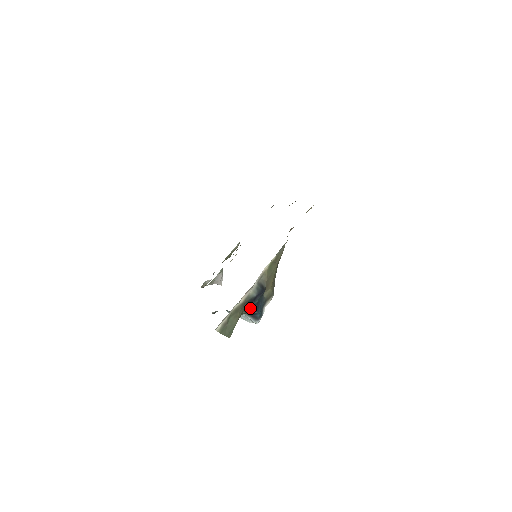
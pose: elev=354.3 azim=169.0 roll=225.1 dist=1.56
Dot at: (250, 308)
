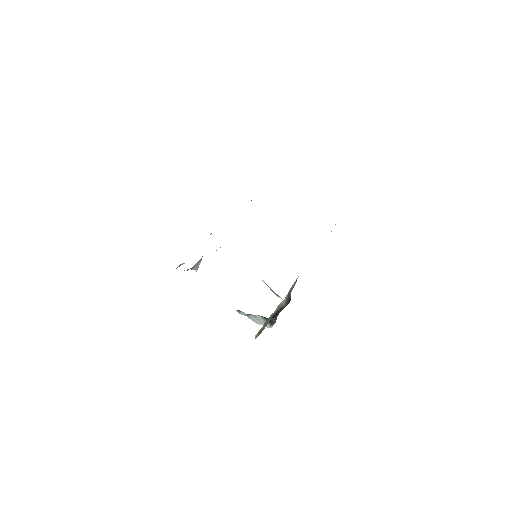
Dot at: (274, 315)
